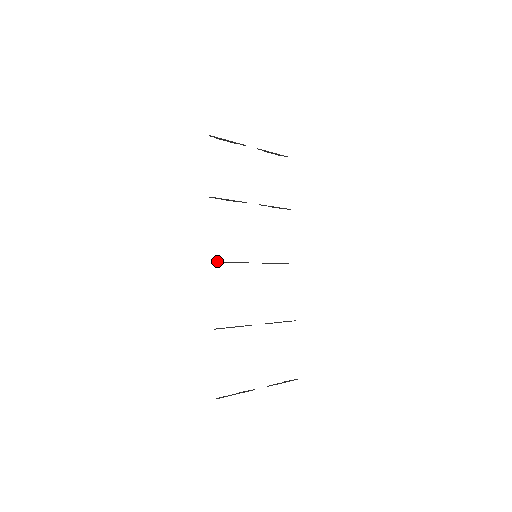
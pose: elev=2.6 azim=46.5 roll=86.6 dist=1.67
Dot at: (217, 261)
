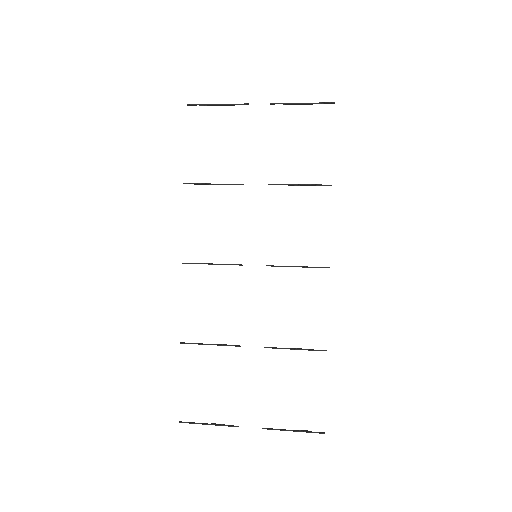
Dot at: occluded
